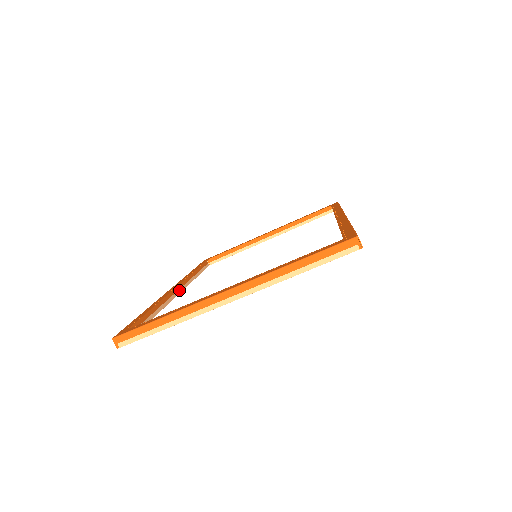
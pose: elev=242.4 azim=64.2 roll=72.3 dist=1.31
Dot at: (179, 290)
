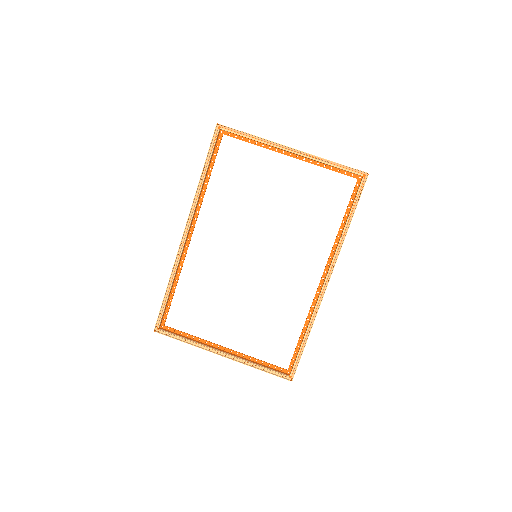
Dot at: (187, 236)
